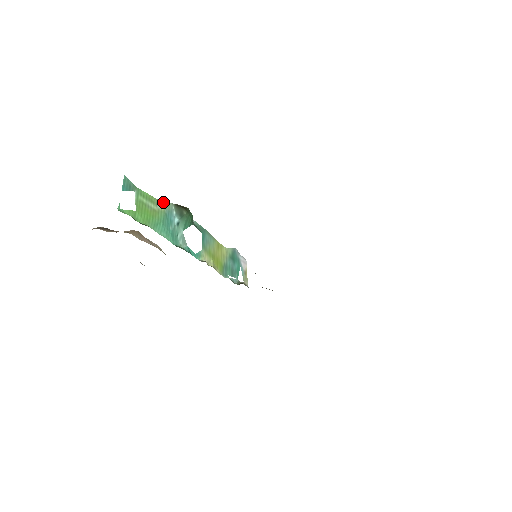
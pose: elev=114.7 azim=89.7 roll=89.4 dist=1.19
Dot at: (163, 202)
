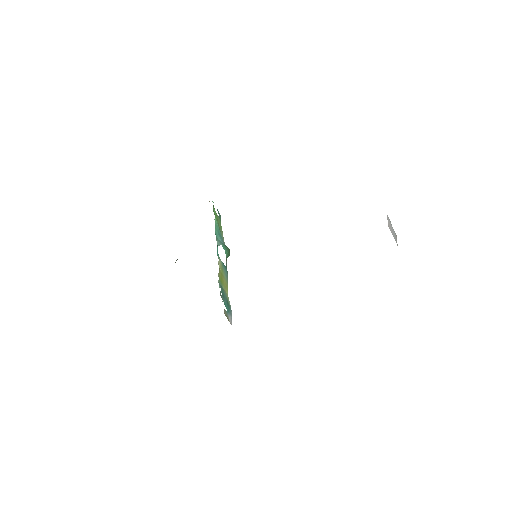
Dot at: (223, 237)
